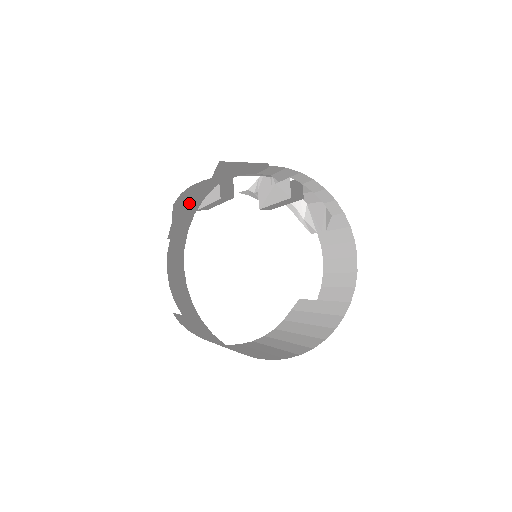
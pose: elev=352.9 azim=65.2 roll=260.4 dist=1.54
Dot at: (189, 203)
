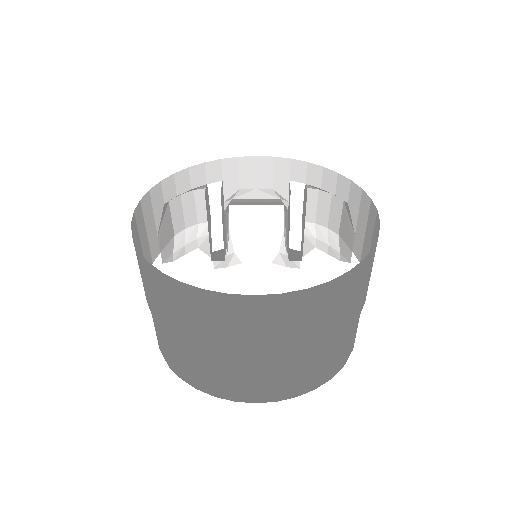
Dot at: occluded
